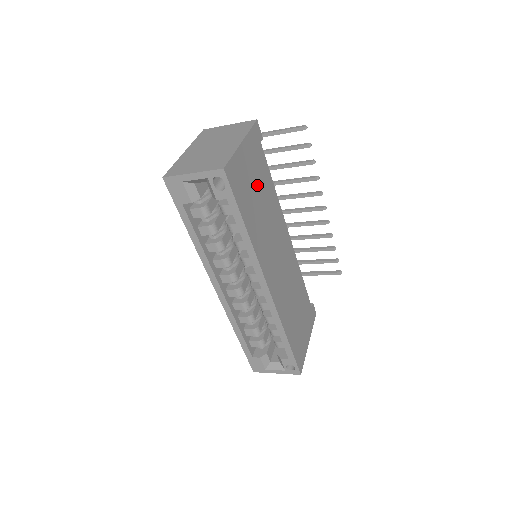
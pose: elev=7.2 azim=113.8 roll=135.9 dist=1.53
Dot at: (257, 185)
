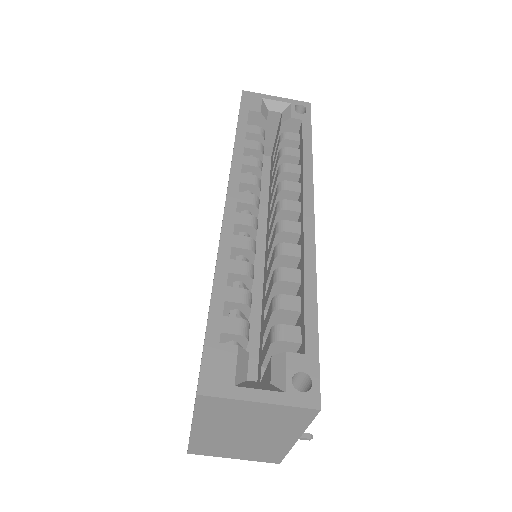
Dot at: occluded
